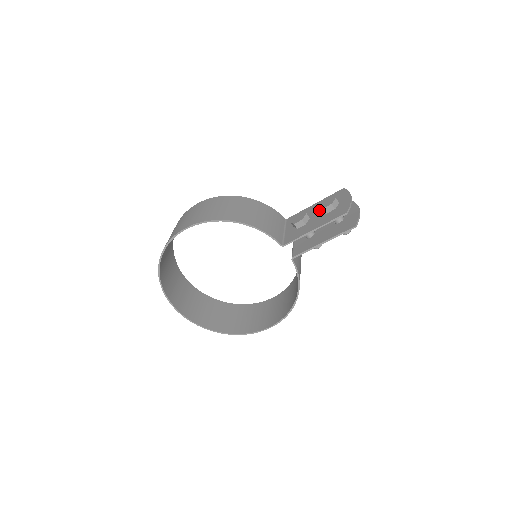
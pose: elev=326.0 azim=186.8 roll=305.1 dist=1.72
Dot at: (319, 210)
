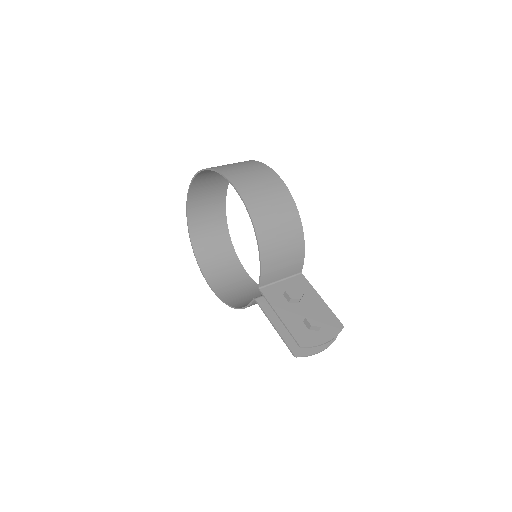
Dot at: (310, 310)
